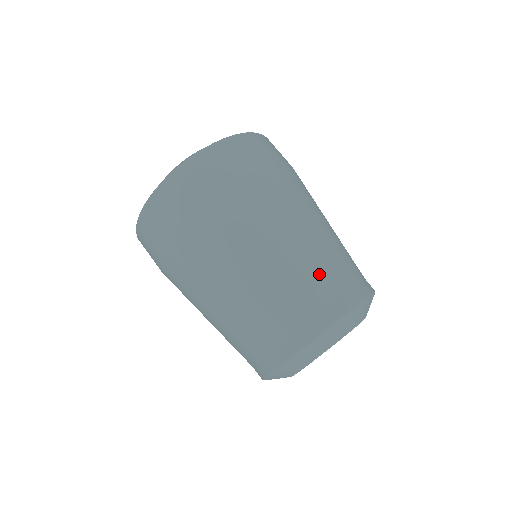
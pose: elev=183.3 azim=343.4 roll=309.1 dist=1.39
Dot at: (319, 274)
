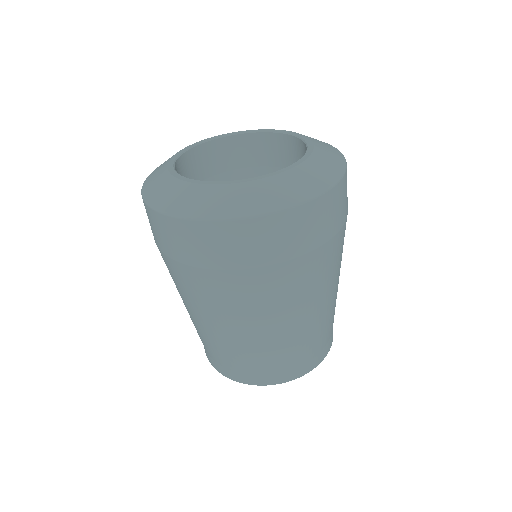
Dot at: (283, 355)
